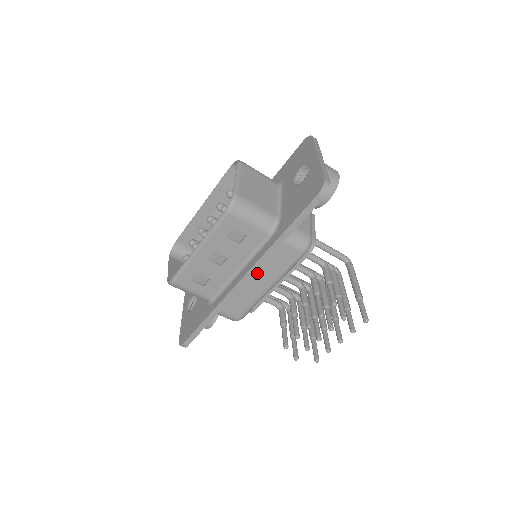
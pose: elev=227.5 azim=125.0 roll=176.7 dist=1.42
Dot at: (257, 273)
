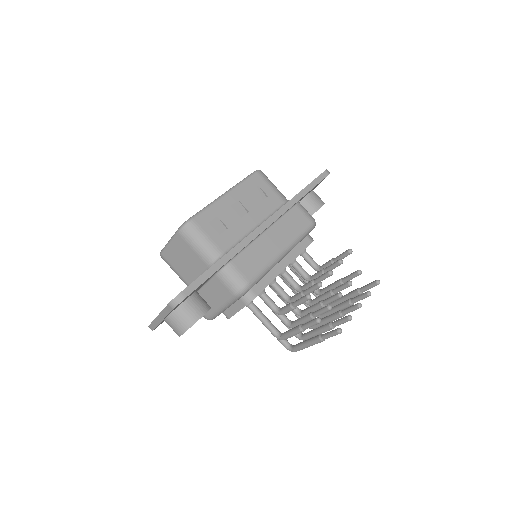
Dot at: (274, 229)
